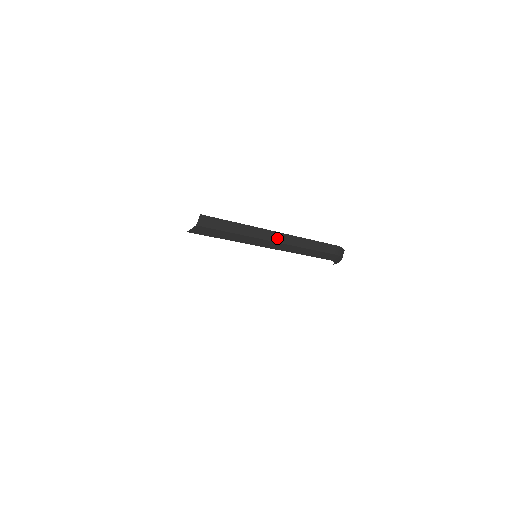
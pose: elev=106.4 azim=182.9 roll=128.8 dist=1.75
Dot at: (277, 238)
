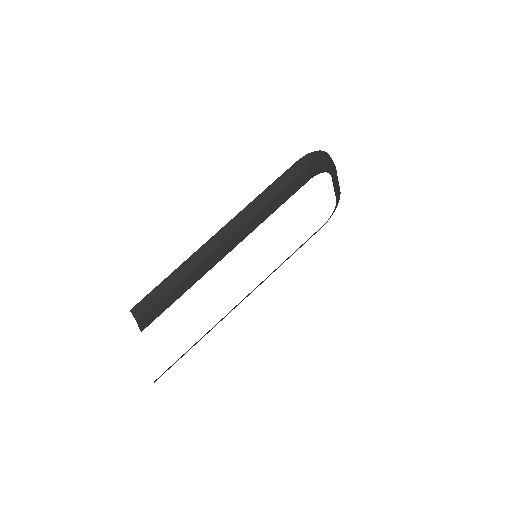
Dot at: (222, 238)
